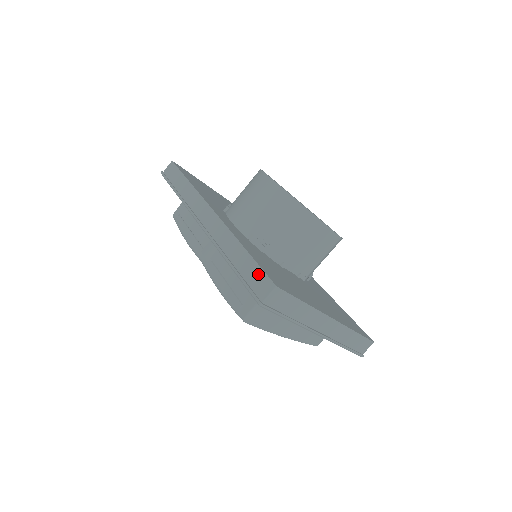
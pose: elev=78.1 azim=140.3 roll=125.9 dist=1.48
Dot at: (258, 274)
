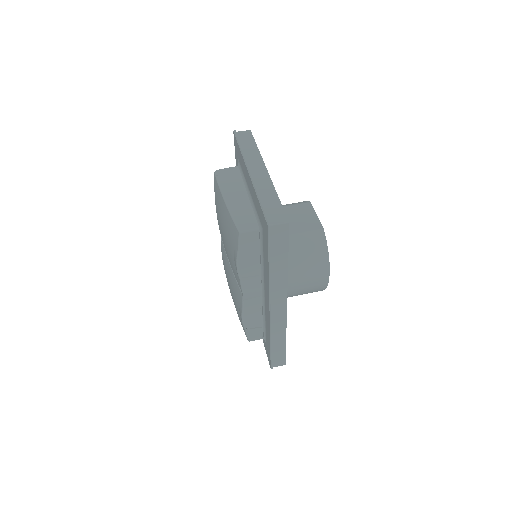
Dot at: occluded
